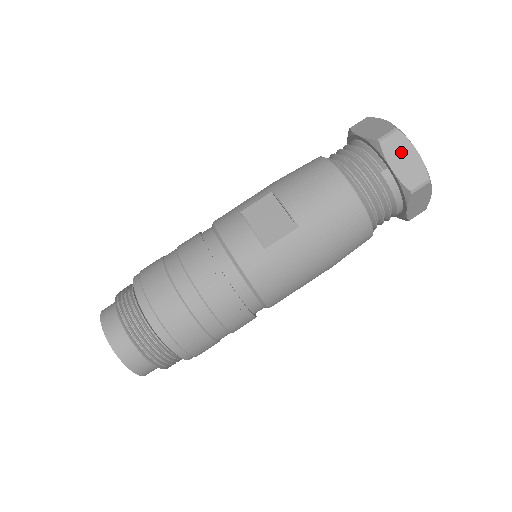
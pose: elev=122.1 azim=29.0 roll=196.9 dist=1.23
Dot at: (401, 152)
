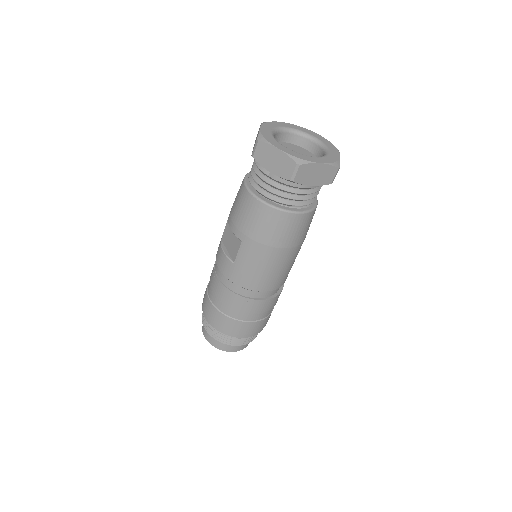
Dot at: (269, 156)
